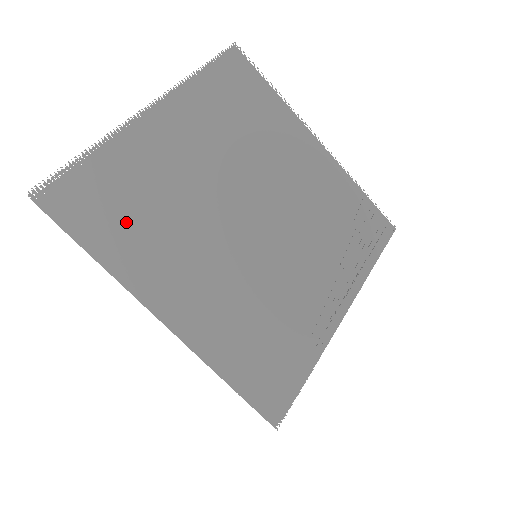
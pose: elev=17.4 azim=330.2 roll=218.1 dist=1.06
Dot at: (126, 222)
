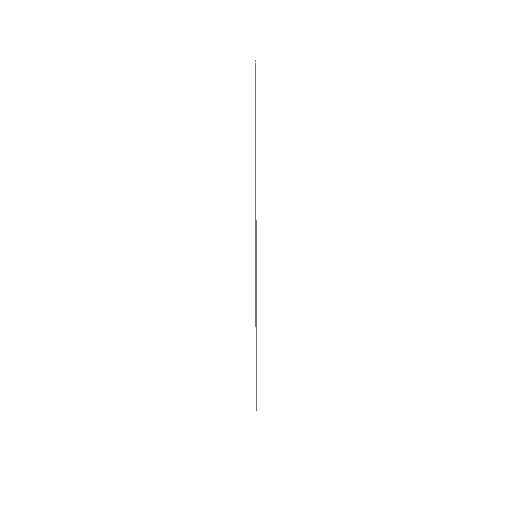
Dot at: occluded
